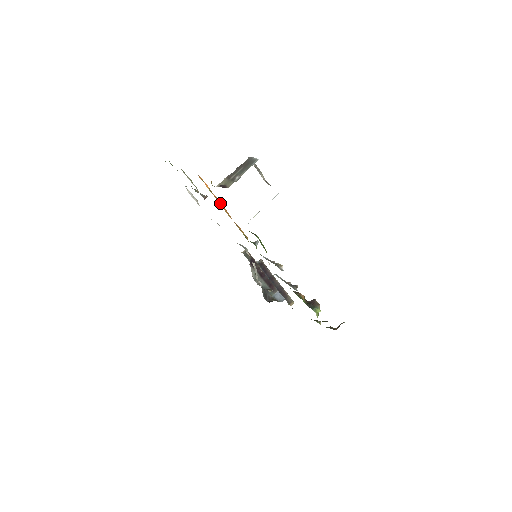
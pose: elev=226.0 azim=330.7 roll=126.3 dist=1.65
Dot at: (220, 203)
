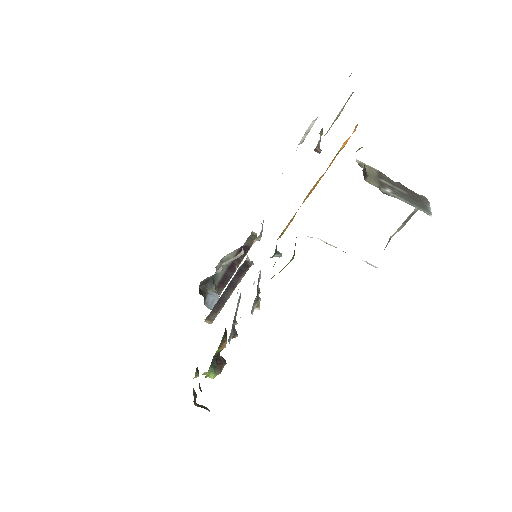
Dot at: occluded
